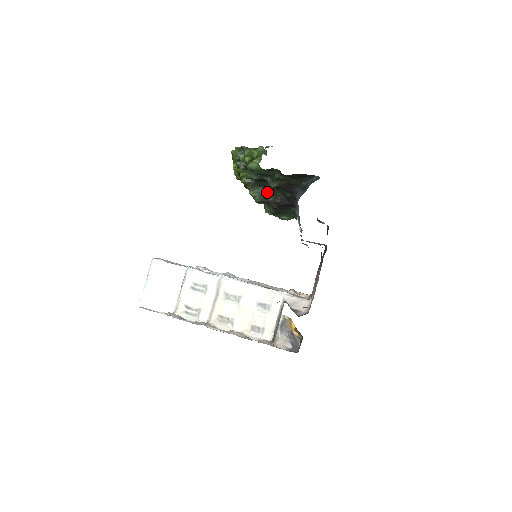
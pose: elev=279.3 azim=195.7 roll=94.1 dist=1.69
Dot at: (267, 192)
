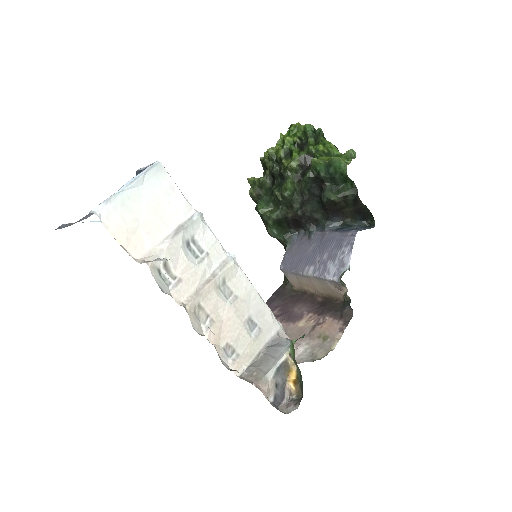
Dot at: (301, 195)
